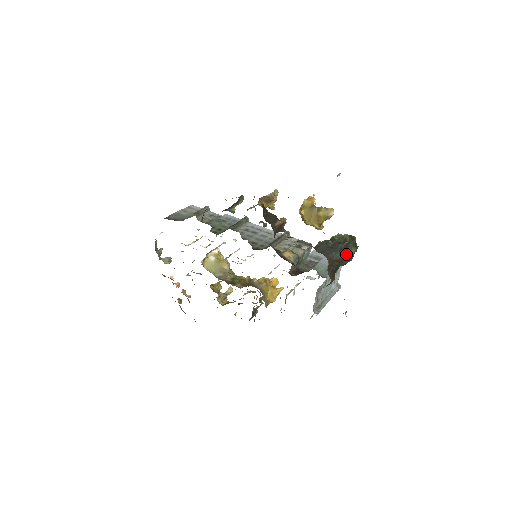
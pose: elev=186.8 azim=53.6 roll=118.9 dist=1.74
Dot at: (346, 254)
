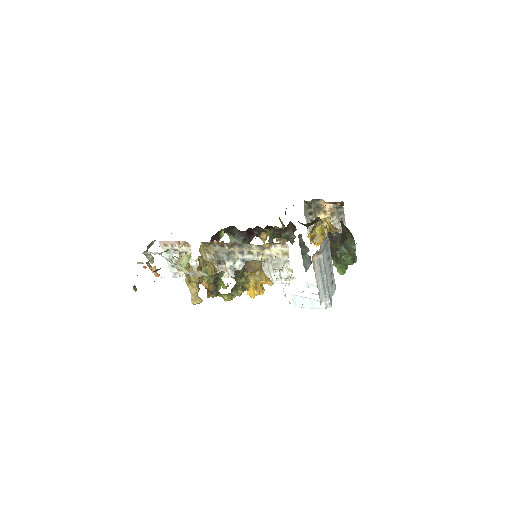
Dot at: (352, 236)
